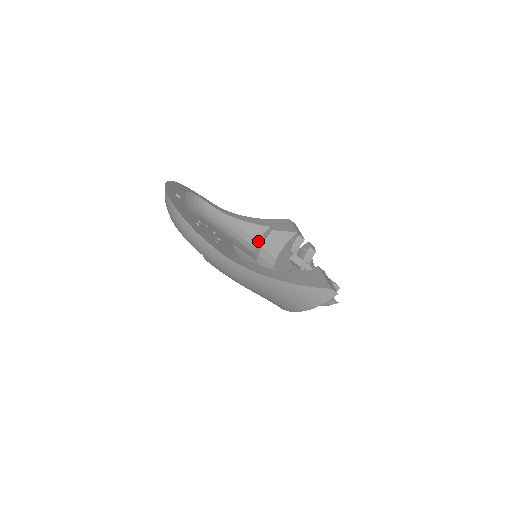
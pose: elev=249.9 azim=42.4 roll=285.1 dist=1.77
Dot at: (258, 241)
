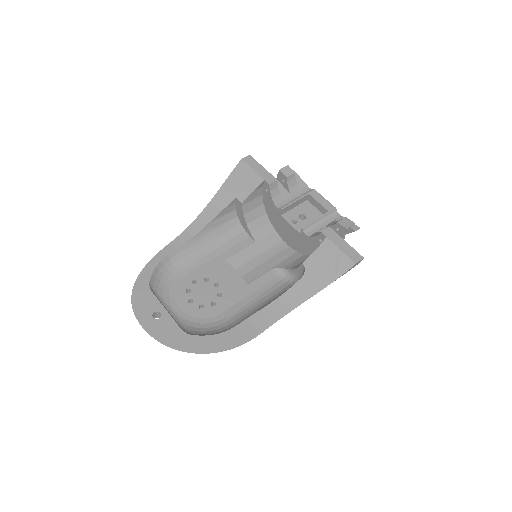
Dot at: (237, 216)
